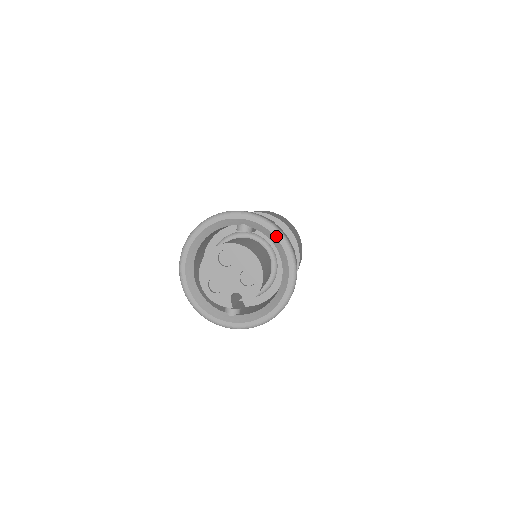
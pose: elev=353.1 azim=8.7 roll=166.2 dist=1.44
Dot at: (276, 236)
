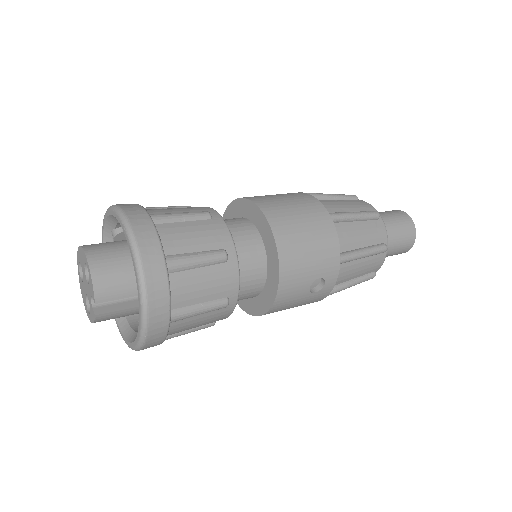
Dot at: (111, 214)
